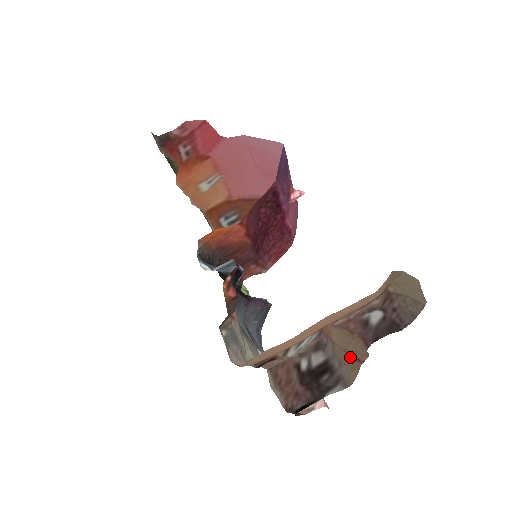
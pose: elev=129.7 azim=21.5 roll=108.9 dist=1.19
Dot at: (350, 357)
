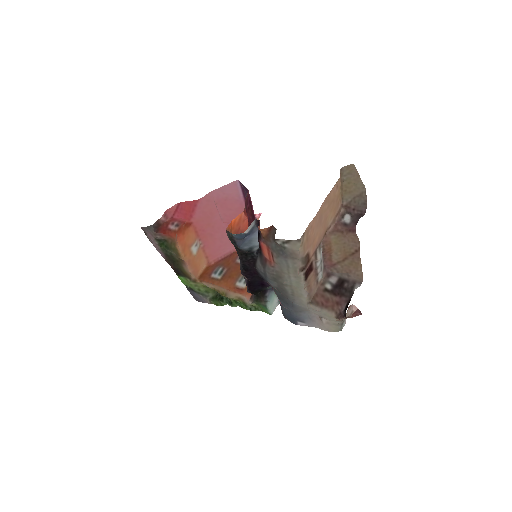
Dot at: (350, 258)
